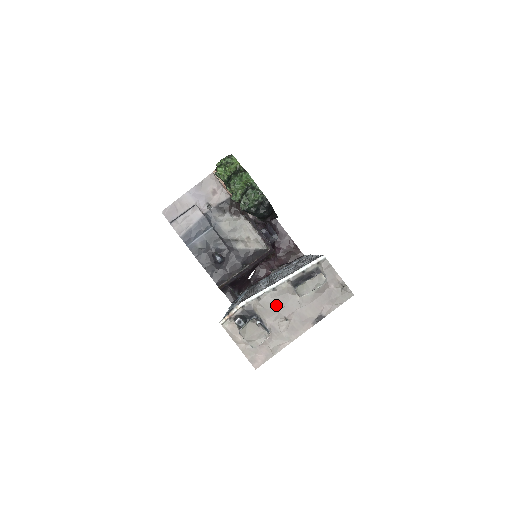
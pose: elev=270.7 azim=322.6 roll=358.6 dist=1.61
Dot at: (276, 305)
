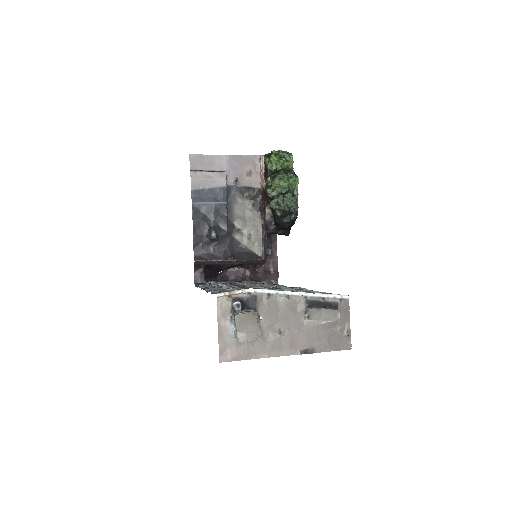
Dot at: (279, 312)
